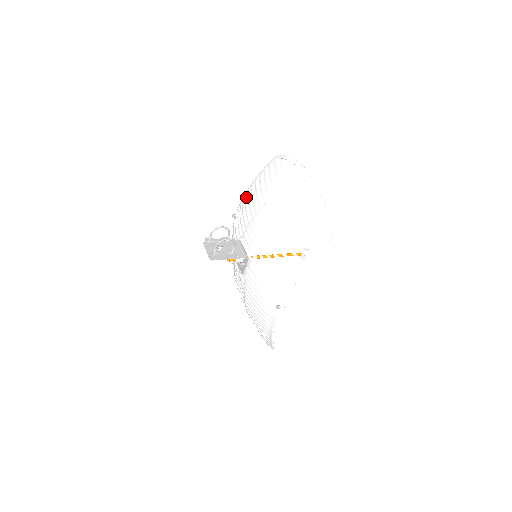
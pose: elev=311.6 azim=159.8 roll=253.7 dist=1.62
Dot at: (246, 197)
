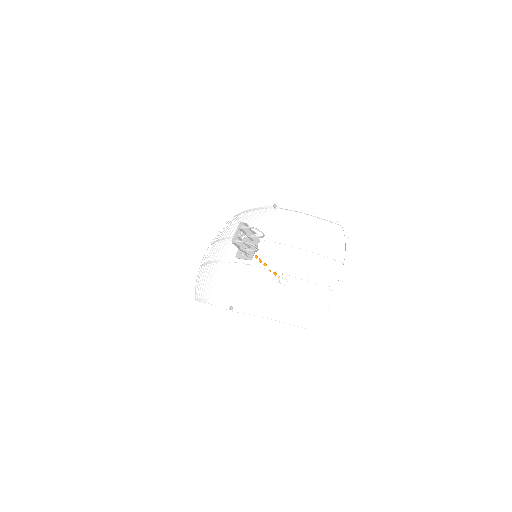
Dot at: occluded
